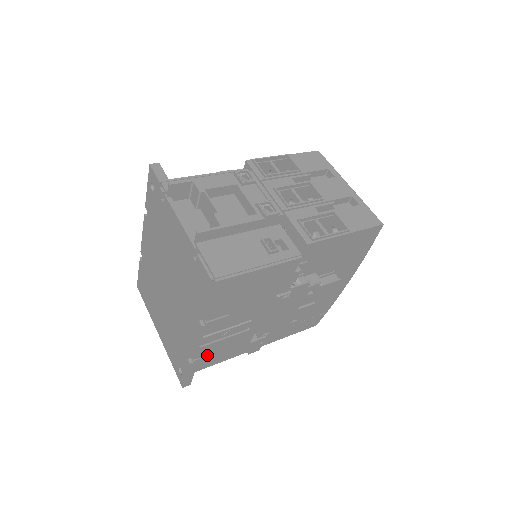
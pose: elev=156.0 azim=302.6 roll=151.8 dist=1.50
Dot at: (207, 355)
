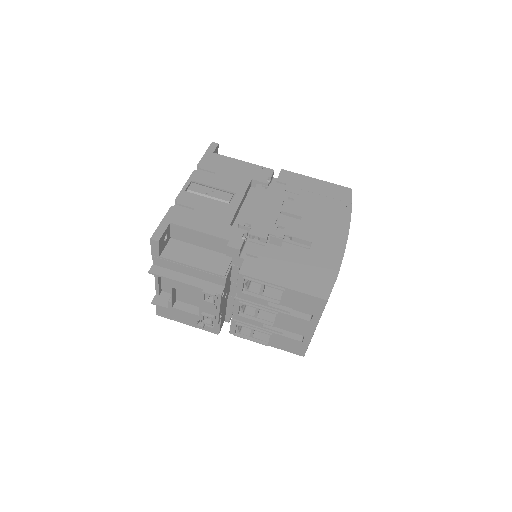
Dot at: occluded
